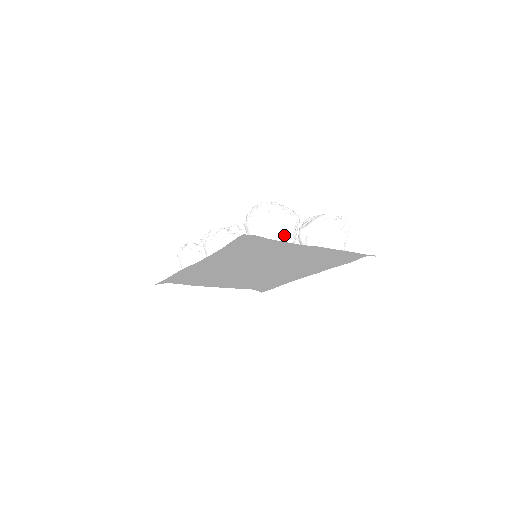
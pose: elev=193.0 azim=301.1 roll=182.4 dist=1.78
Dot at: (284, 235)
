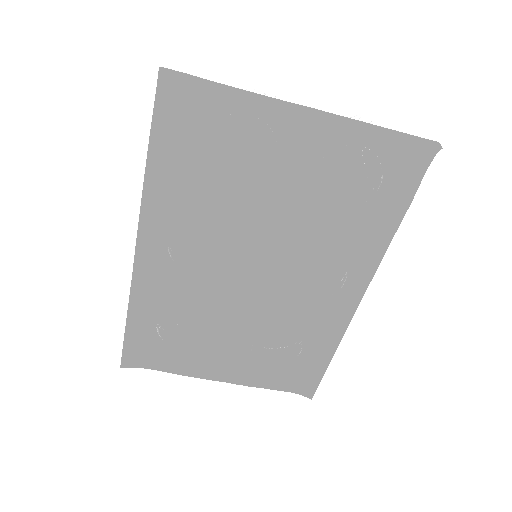
Dot at: occluded
